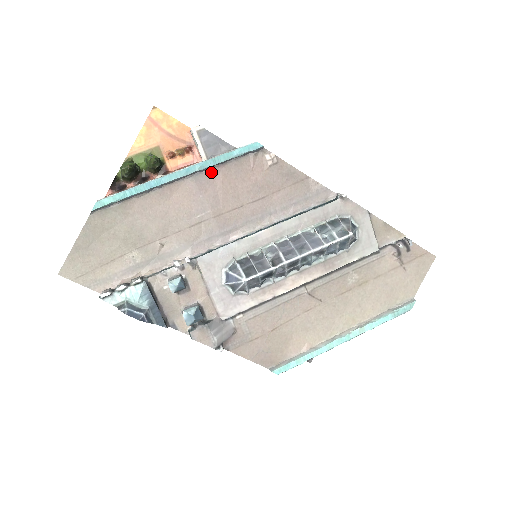
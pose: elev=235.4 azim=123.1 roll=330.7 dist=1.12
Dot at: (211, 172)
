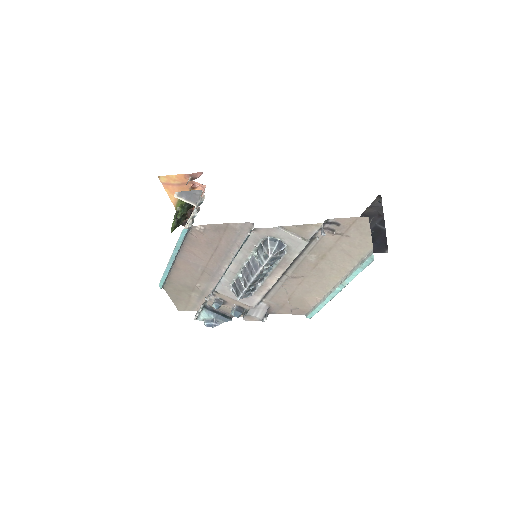
Dot at: (183, 250)
